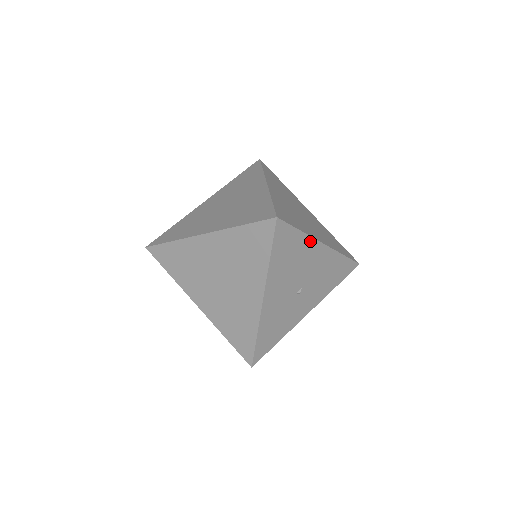
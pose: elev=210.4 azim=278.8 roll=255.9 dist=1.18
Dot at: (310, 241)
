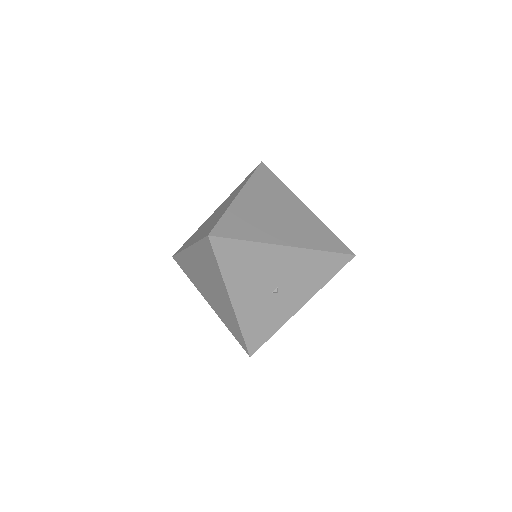
Dot at: (265, 247)
